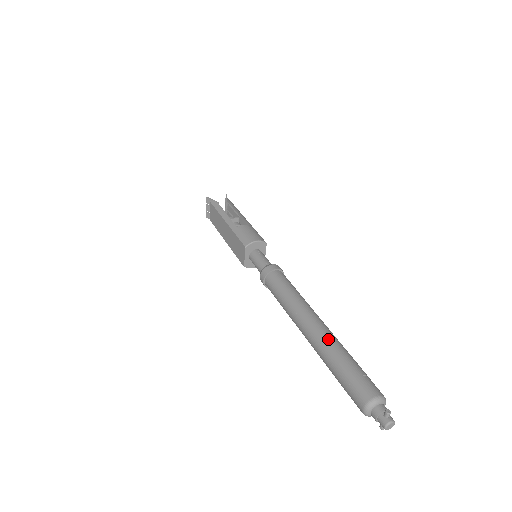
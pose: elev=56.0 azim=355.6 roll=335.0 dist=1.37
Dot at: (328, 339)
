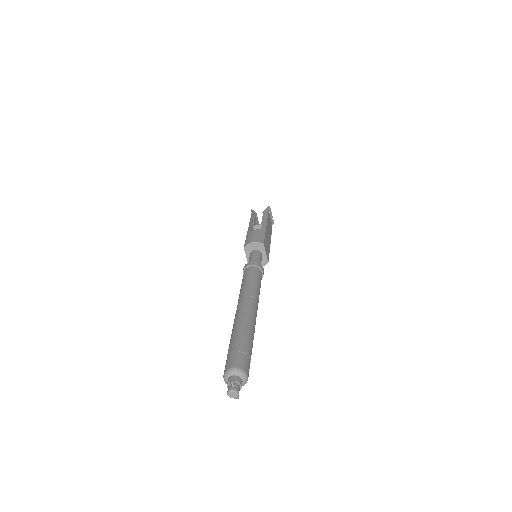
Dot at: (239, 321)
